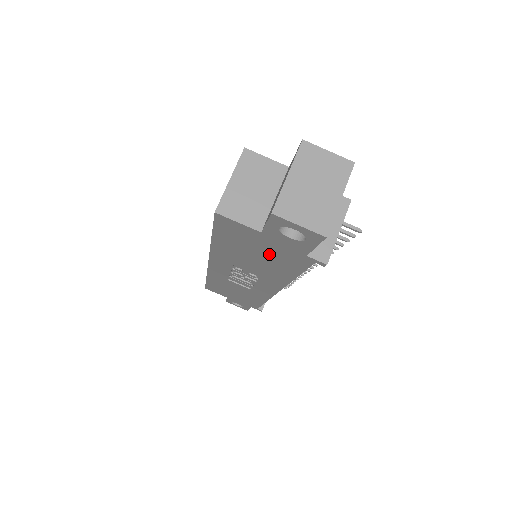
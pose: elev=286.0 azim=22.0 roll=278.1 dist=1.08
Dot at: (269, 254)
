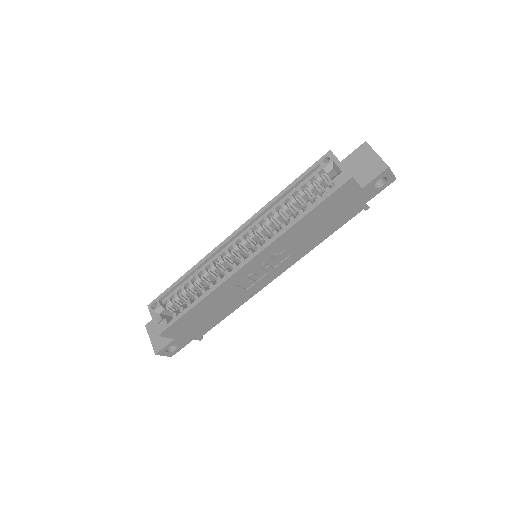
Dot at: (339, 214)
